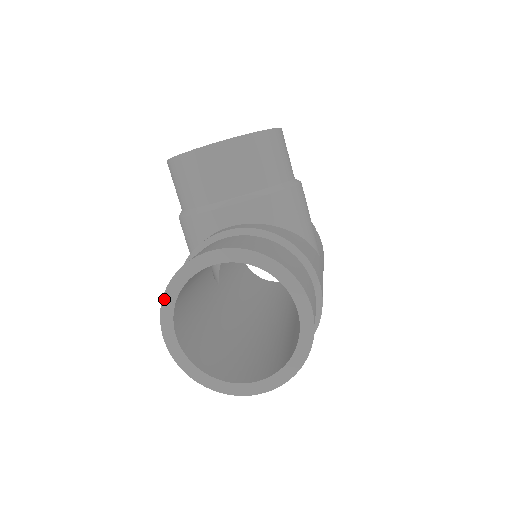
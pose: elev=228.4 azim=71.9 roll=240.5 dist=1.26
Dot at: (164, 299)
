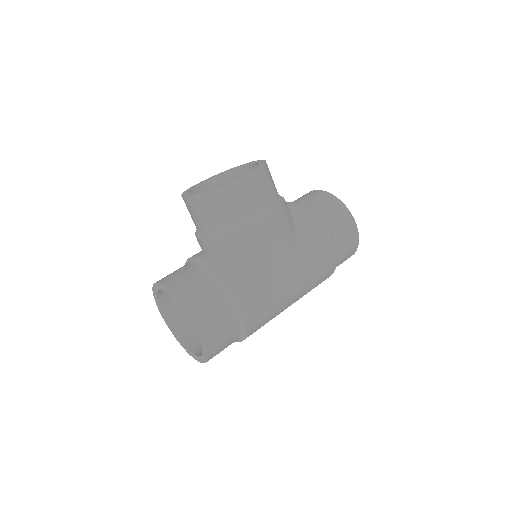
Dot at: (154, 297)
